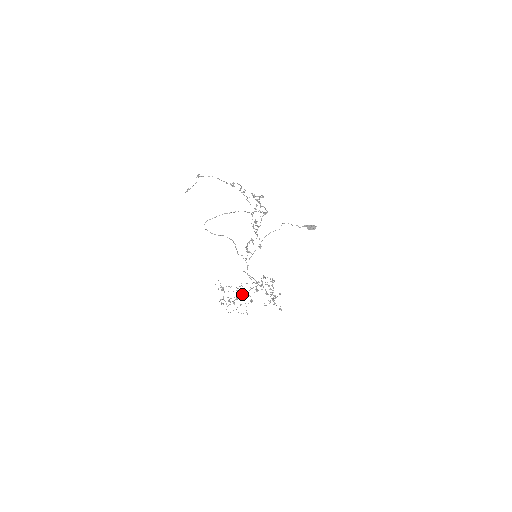
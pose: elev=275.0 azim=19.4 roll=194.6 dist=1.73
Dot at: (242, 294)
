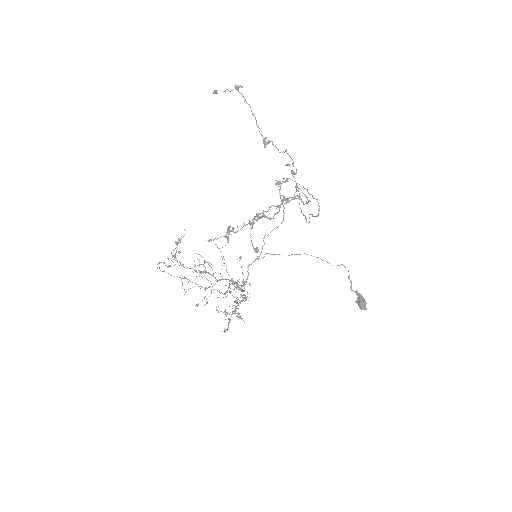
Dot at: (207, 272)
